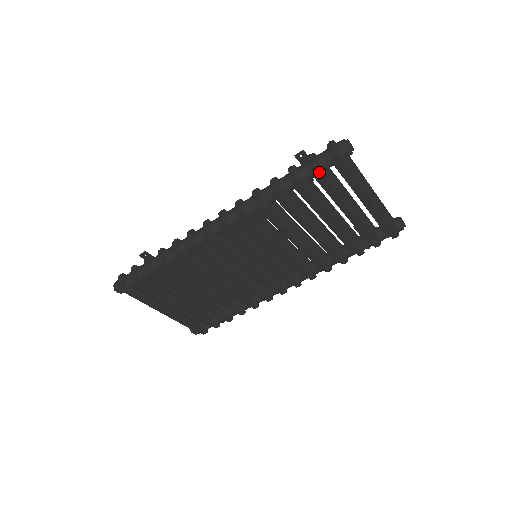
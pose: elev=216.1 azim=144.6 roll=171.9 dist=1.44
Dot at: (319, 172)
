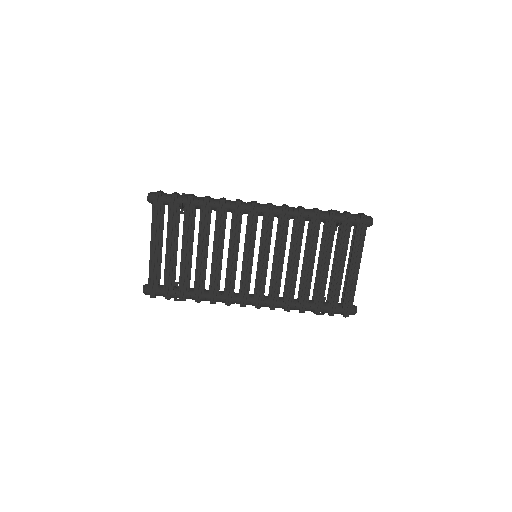
Dot at: (348, 221)
